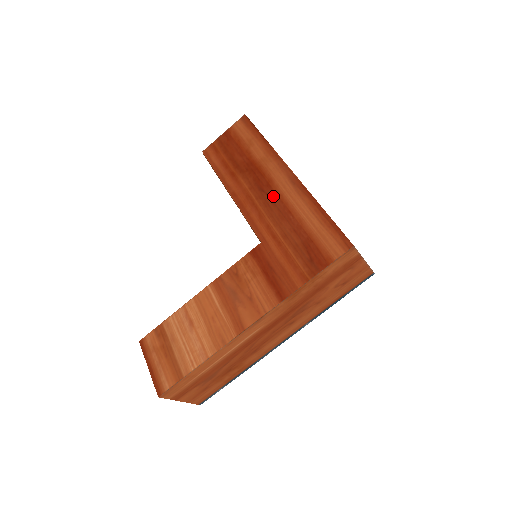
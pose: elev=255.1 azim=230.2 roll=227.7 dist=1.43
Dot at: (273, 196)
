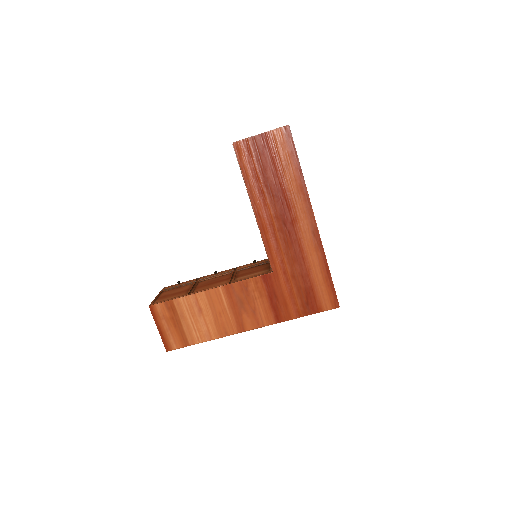
Dot at: (293, 237)
